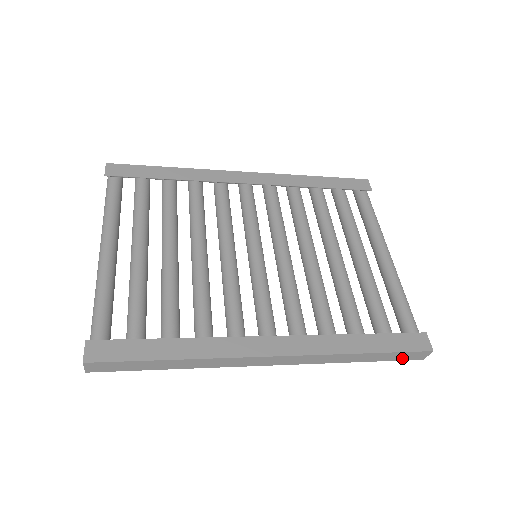
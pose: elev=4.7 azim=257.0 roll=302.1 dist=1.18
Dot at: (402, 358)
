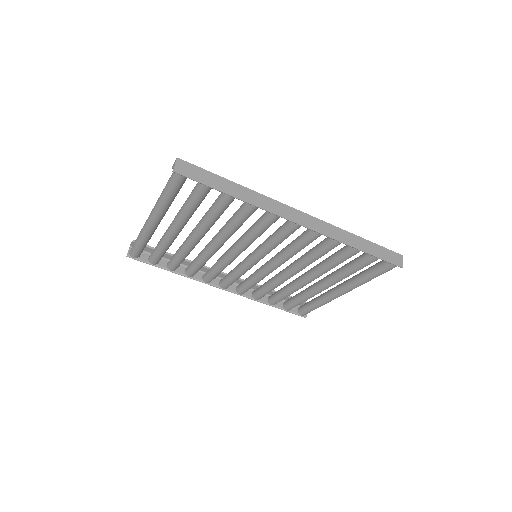
Dot at: (387, 258)
